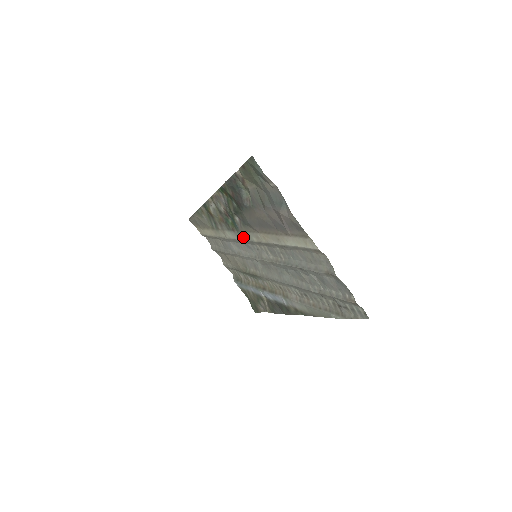
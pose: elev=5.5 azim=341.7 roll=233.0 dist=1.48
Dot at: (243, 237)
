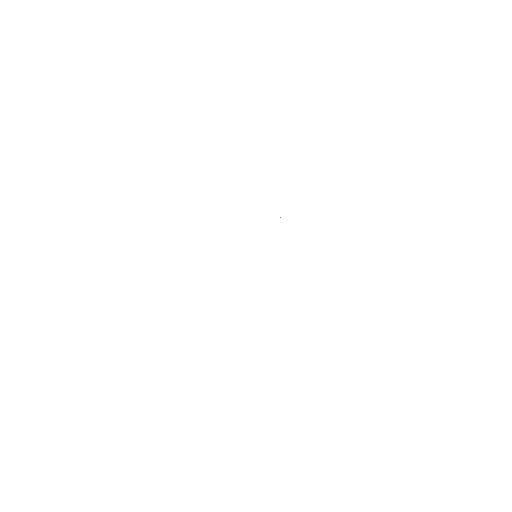
Dot at: occluded
